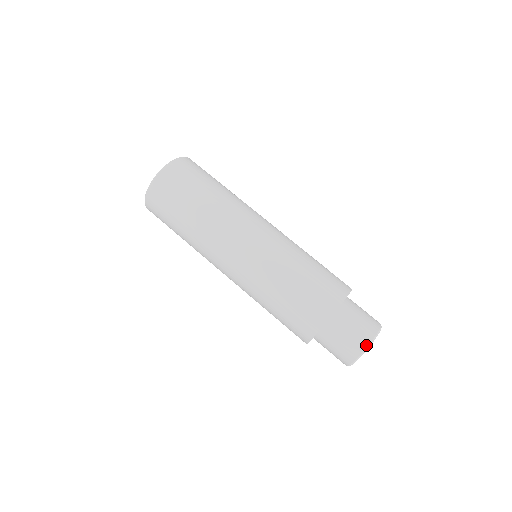
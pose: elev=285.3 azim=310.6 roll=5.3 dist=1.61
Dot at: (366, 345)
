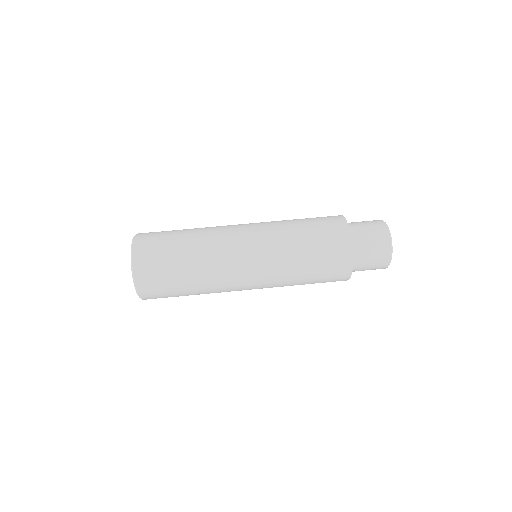
Dot at: (390, 247)
